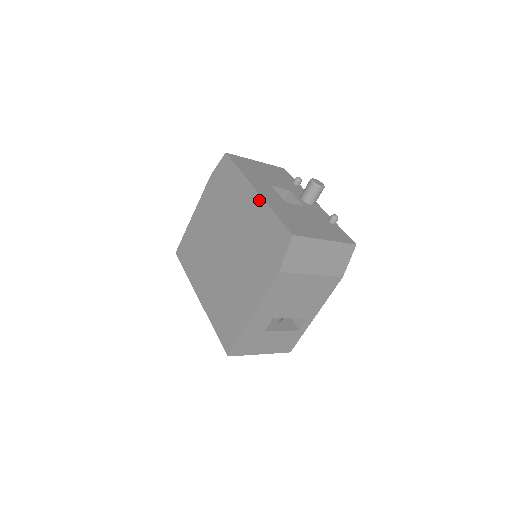
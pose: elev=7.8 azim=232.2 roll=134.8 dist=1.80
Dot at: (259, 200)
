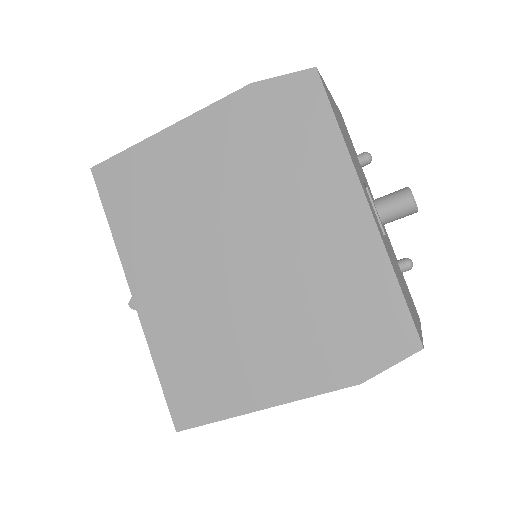
Dot at: (369, 231)
